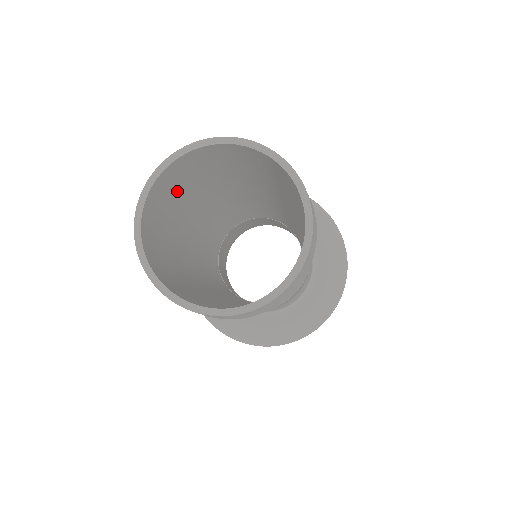
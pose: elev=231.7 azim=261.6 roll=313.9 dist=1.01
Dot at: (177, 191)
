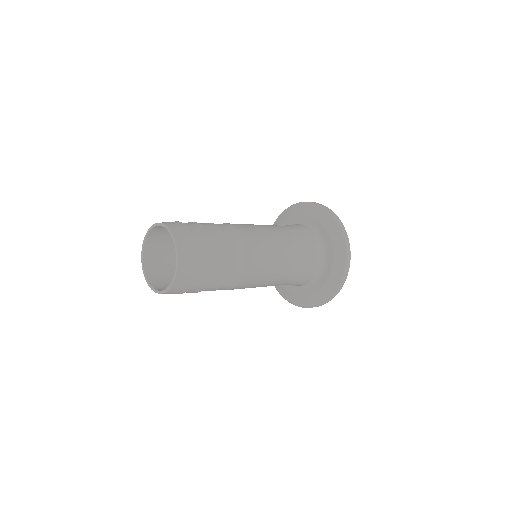
Dot at: (164, 255)
